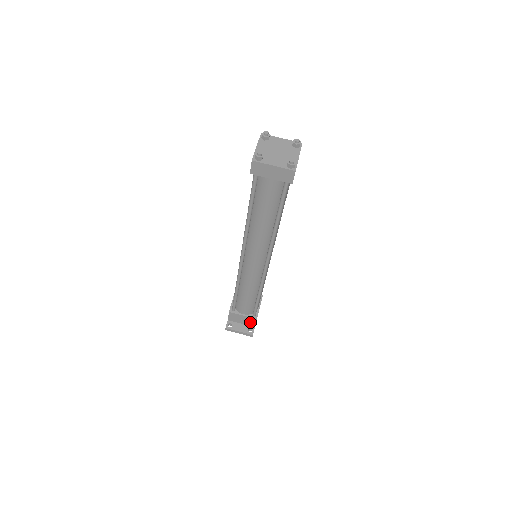
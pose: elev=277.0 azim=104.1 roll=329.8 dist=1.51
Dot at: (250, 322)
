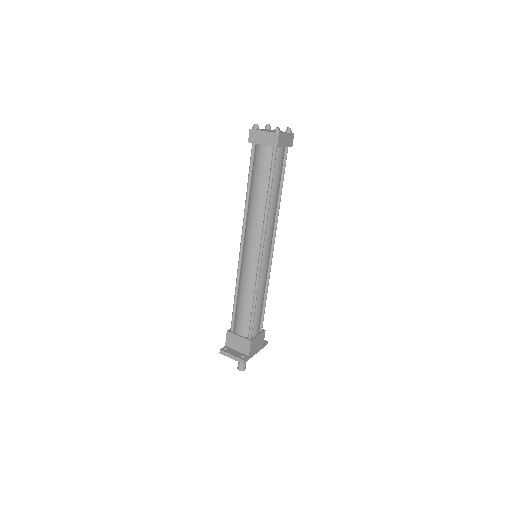
Dot at: (245, 347)
